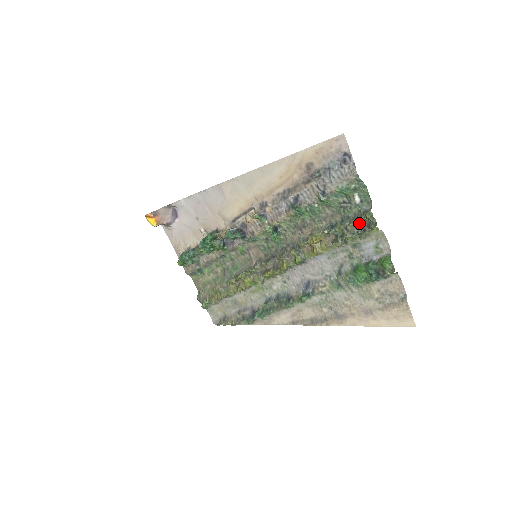
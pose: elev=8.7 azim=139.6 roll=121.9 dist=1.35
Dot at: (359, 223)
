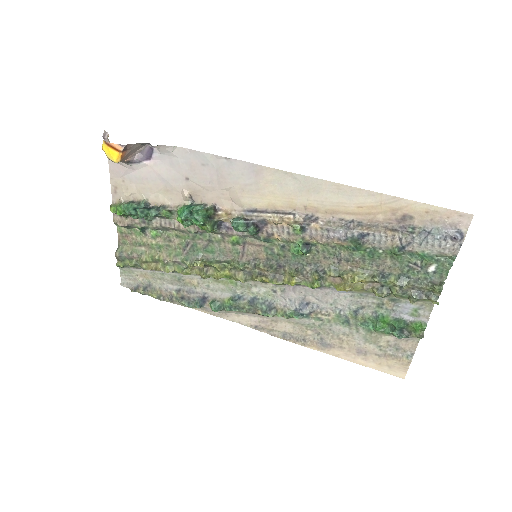
Dot at: (419, 288)
